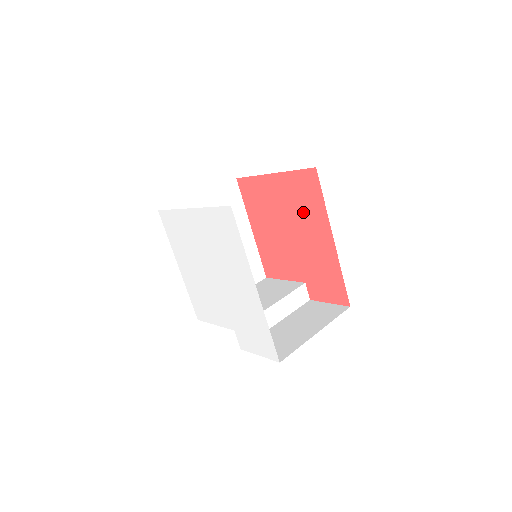
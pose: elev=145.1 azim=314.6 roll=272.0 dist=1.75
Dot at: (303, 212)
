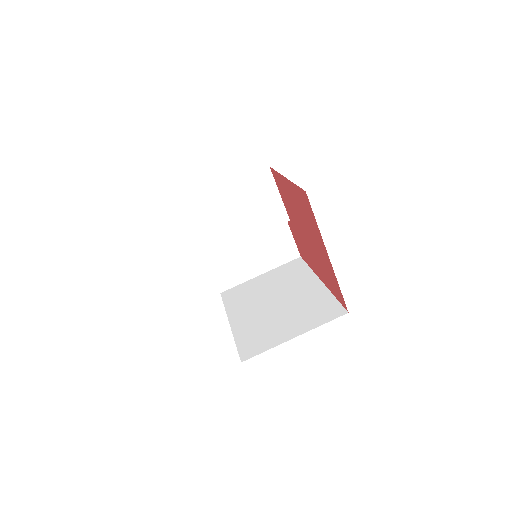
Dot at: (322, 266)
